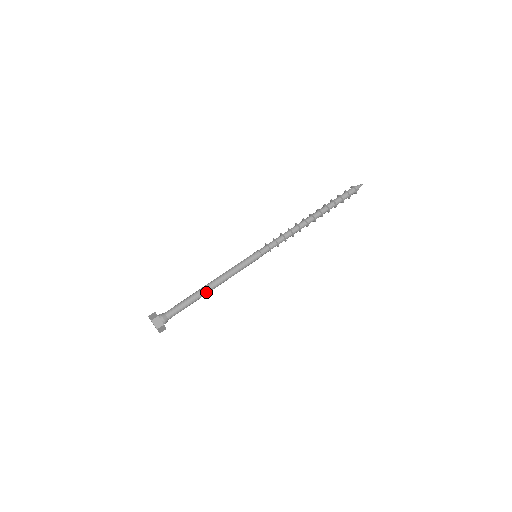
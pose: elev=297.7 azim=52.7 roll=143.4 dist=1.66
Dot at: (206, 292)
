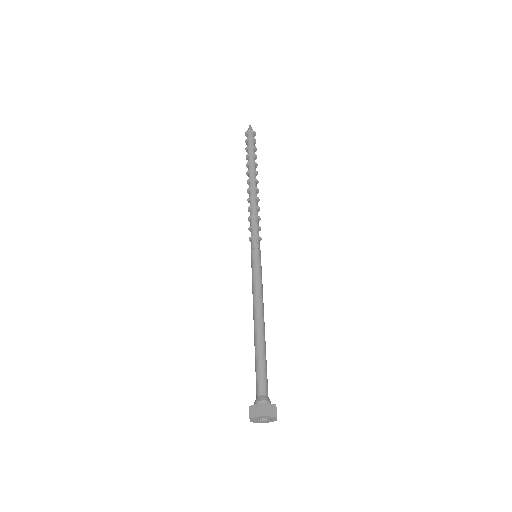
Dot at: (260, 331)
